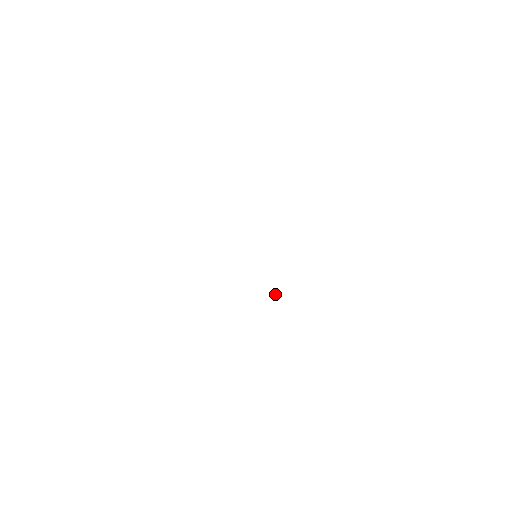
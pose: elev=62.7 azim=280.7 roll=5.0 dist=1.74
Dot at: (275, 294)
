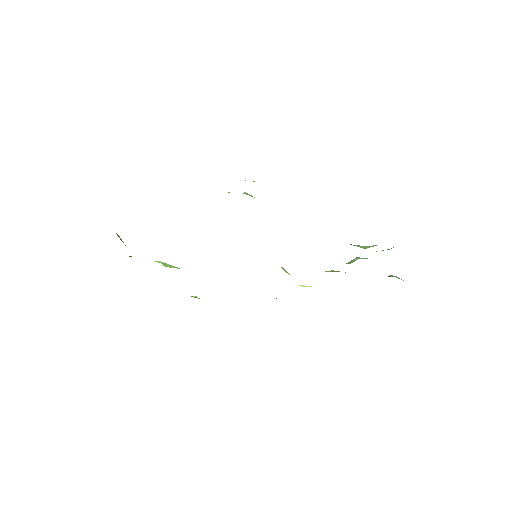
Dot at: (306, 286)
